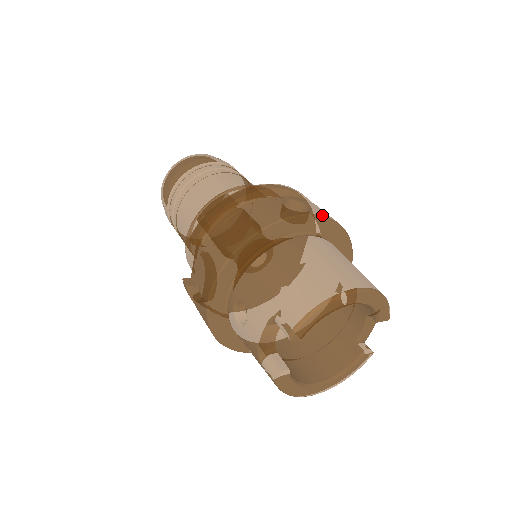
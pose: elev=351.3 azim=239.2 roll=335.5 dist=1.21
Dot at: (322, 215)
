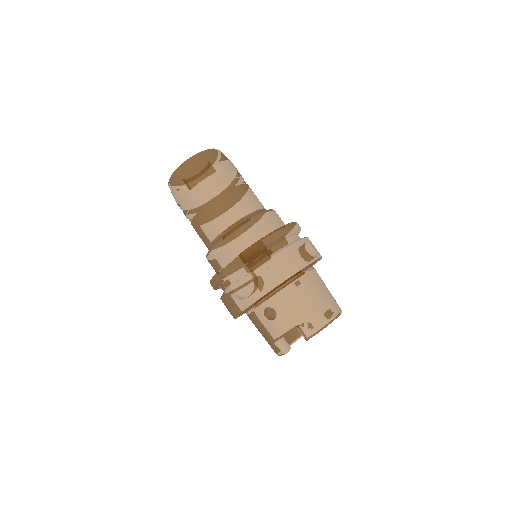
Dot at: (321, 257)
